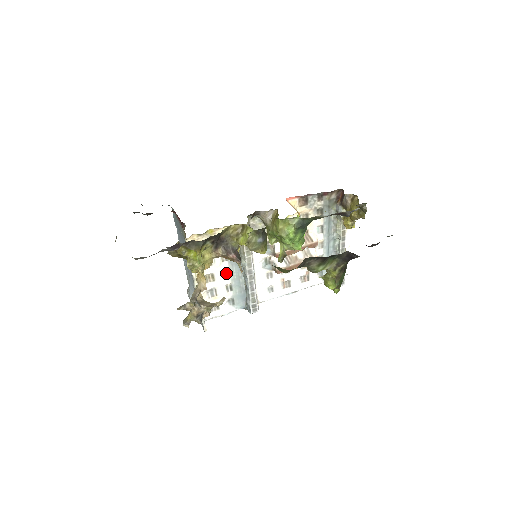
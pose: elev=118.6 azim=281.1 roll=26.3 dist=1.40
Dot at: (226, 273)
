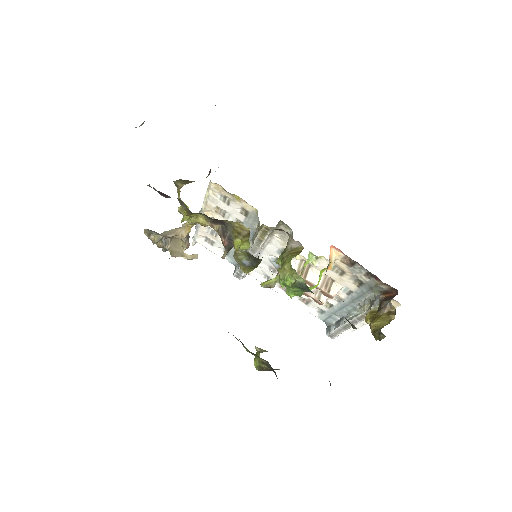
Dot at: occluded
